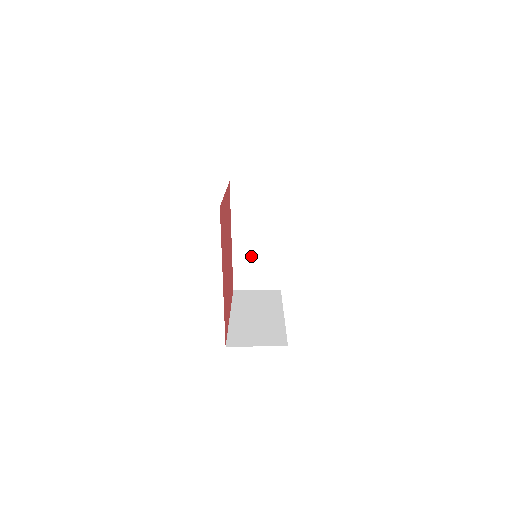
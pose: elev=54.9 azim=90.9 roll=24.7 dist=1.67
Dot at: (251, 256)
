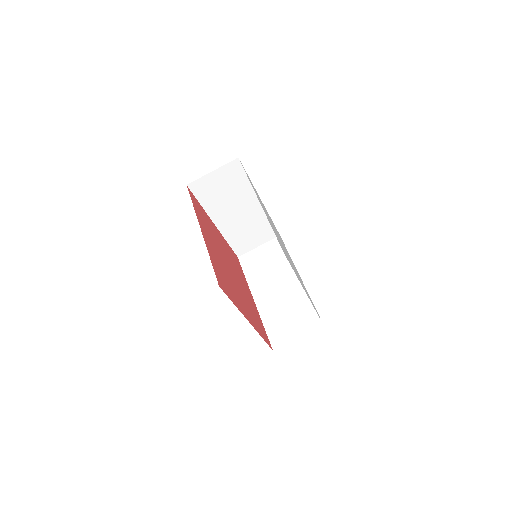
Dot at: (240, 227)
